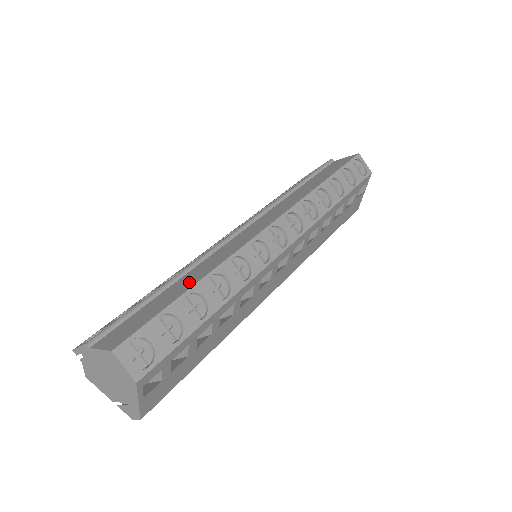
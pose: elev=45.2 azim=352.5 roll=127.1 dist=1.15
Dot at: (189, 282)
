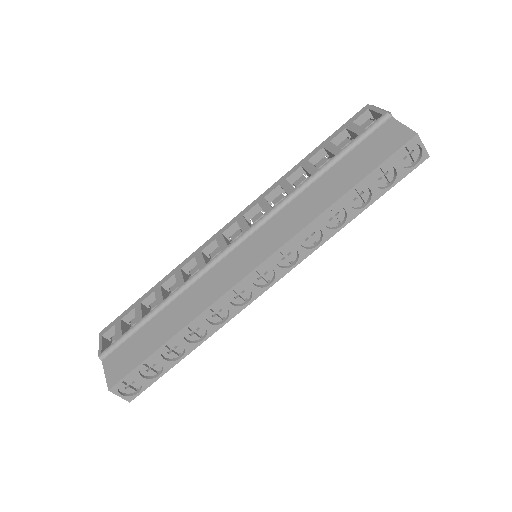
Dot at: (171, 325)
